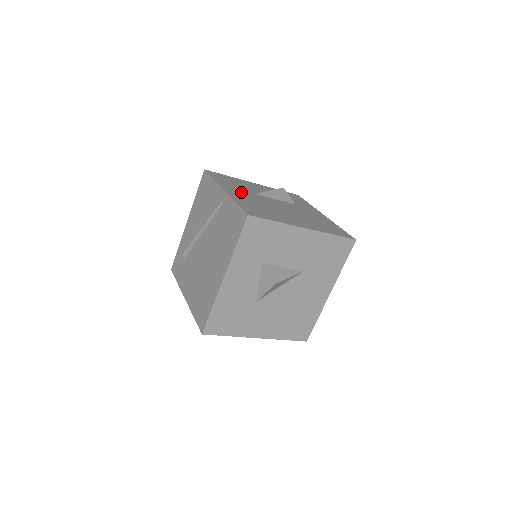
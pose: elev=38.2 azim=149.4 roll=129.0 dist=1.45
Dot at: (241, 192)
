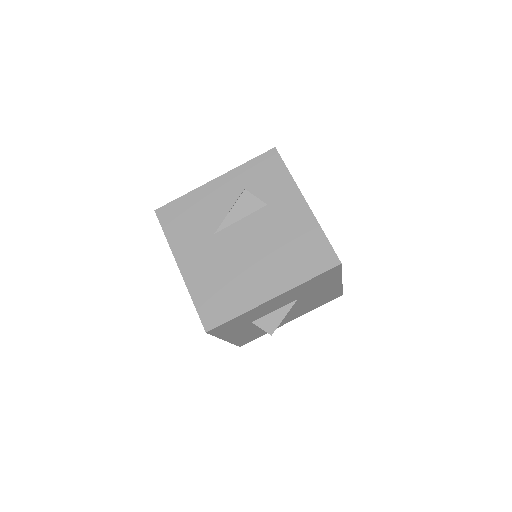
Dot at: (198, 251)
